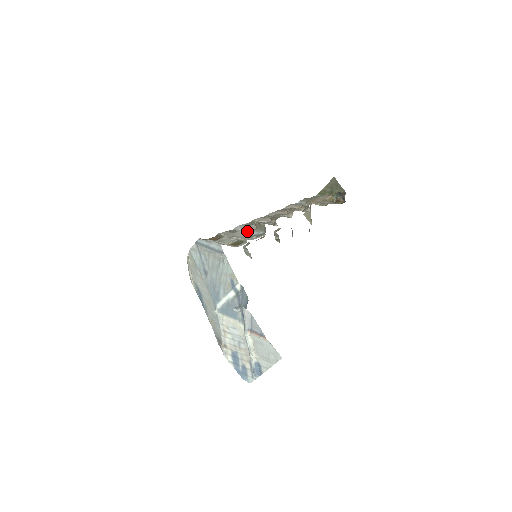
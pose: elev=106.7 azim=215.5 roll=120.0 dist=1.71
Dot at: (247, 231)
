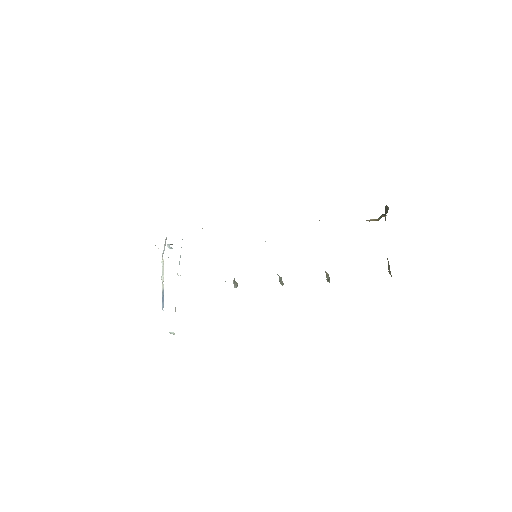
Dot at: occluded
